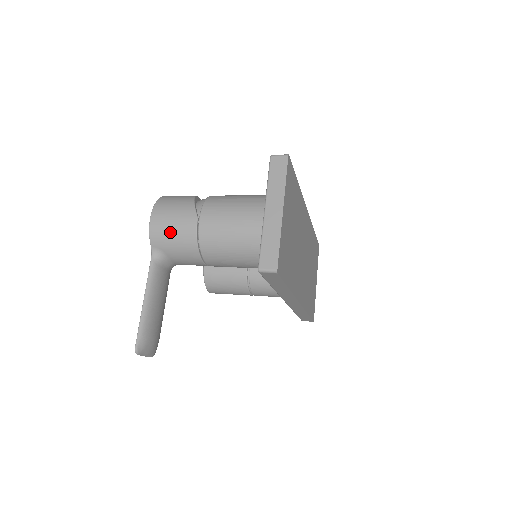
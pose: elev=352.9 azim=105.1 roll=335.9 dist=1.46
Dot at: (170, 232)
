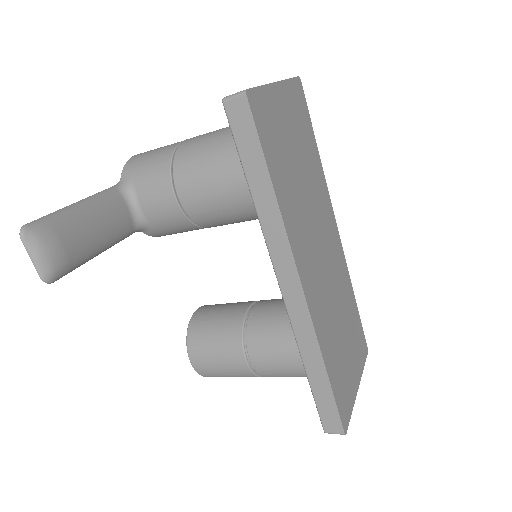
Dot at: (148, 156)
